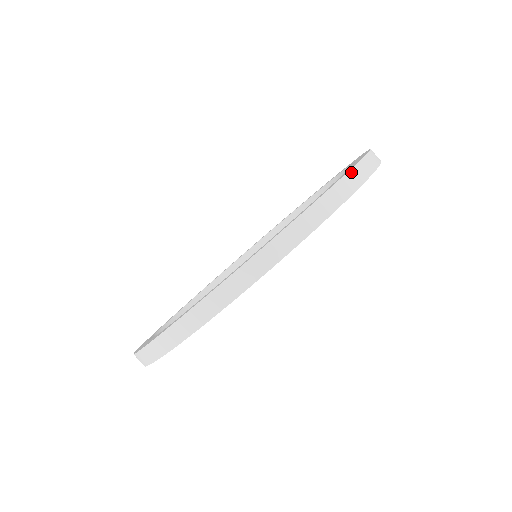
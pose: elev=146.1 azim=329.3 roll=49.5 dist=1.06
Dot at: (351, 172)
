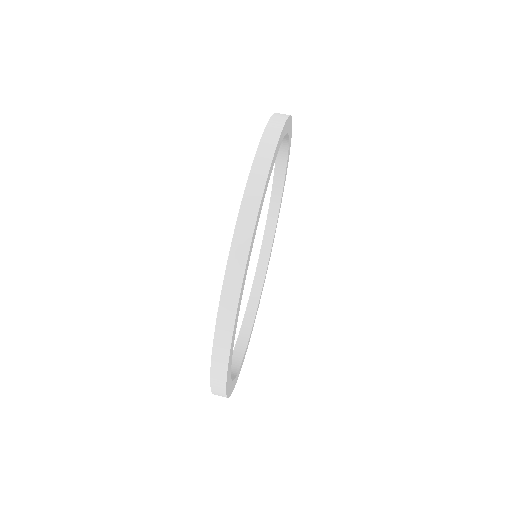
Dot at: (256, 160)
